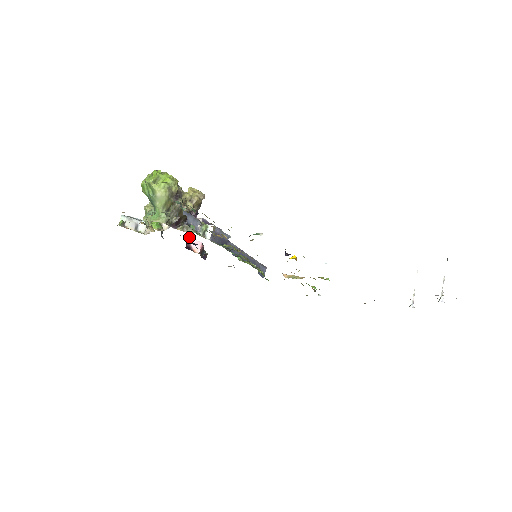
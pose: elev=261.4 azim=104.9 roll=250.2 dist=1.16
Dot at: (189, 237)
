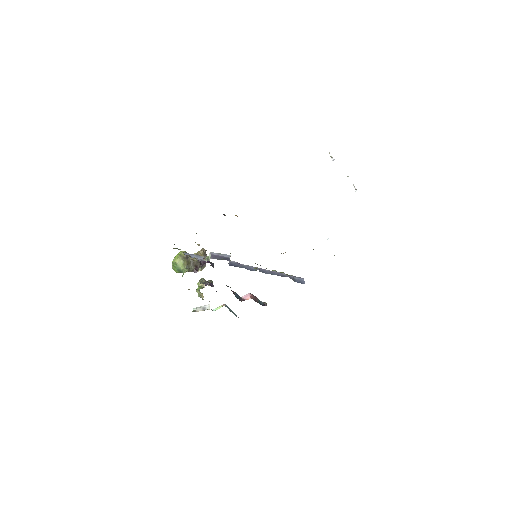
Dot at: occluded
